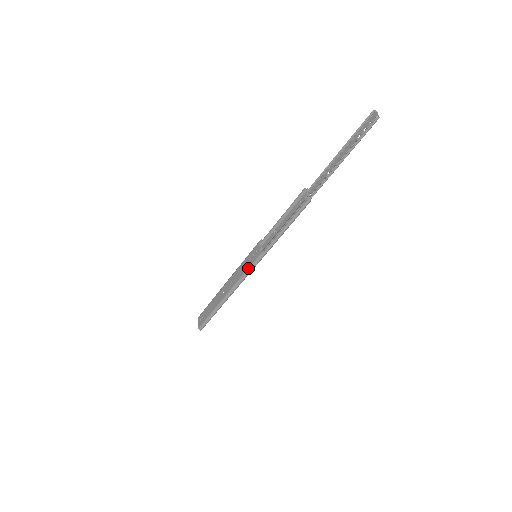
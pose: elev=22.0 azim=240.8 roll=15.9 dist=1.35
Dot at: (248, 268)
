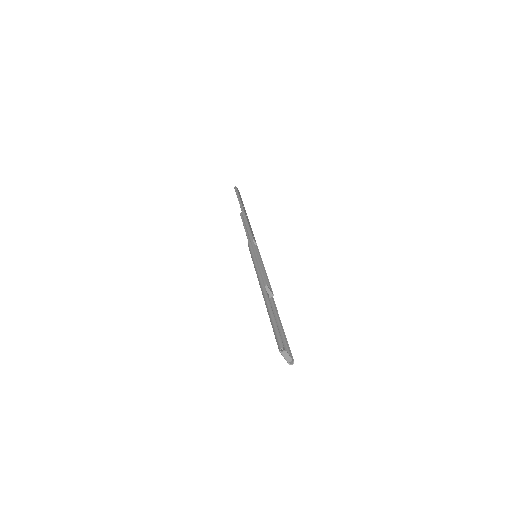
Dot at: (252, 259)
